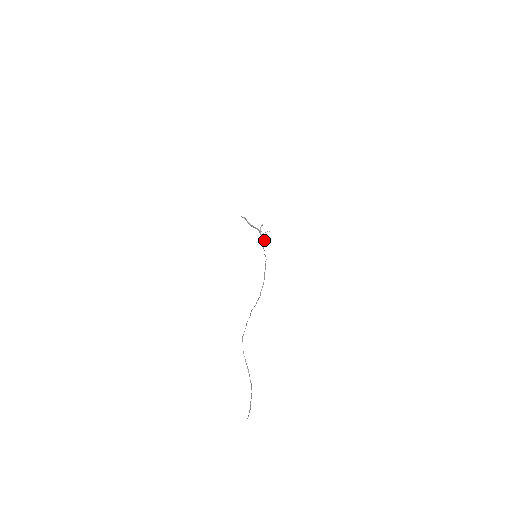
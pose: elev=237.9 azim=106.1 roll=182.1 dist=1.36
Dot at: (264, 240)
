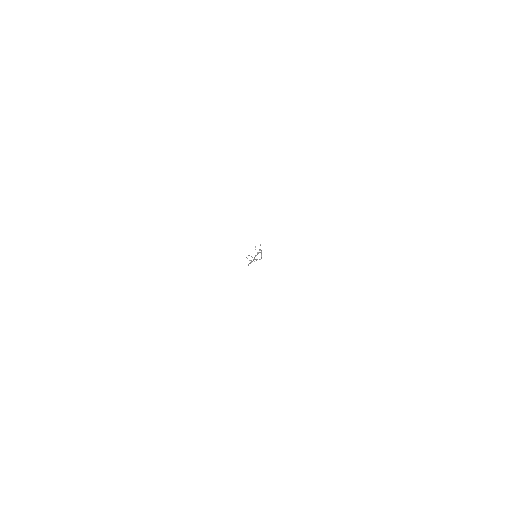
Dot at: (260, 252)
